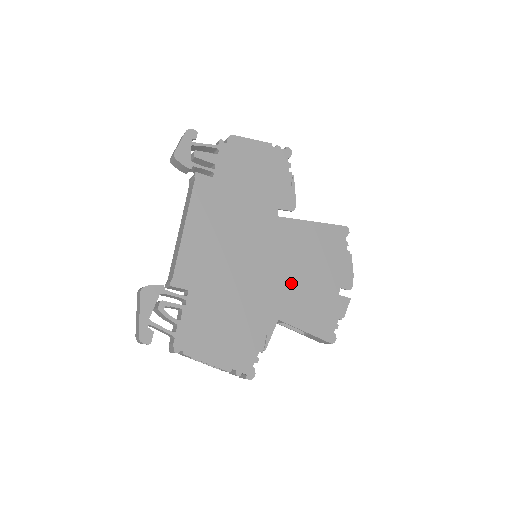
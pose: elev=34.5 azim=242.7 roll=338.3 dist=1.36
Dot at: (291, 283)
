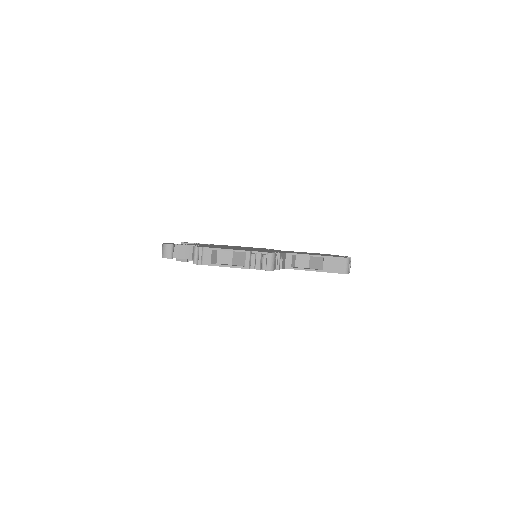
Dot at: occluded
